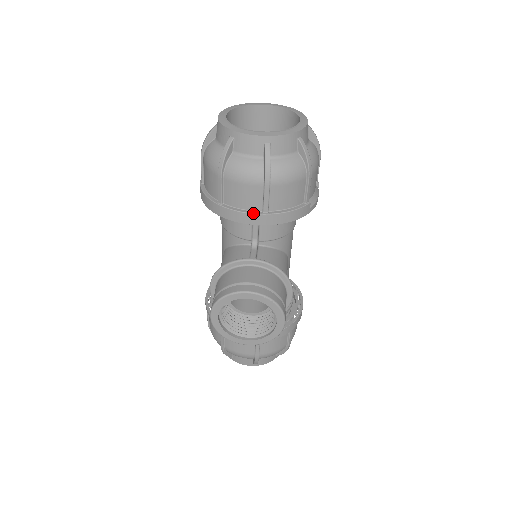
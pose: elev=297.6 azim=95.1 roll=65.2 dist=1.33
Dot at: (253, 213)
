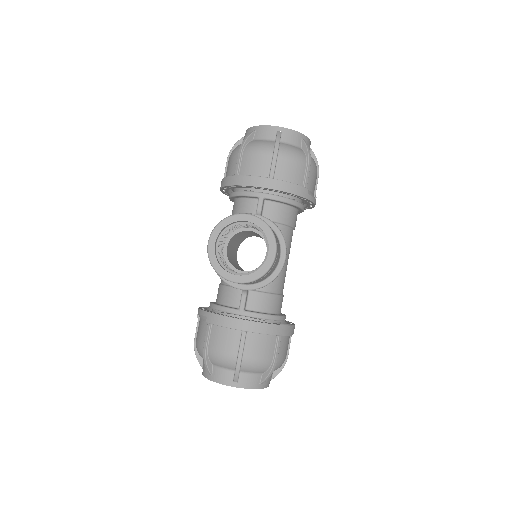
Dot at: (261, 176)
